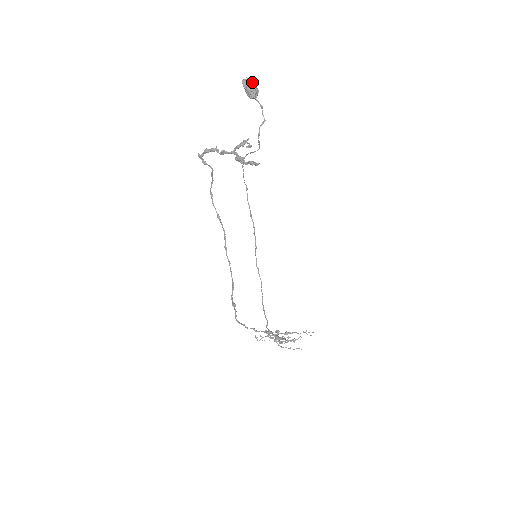
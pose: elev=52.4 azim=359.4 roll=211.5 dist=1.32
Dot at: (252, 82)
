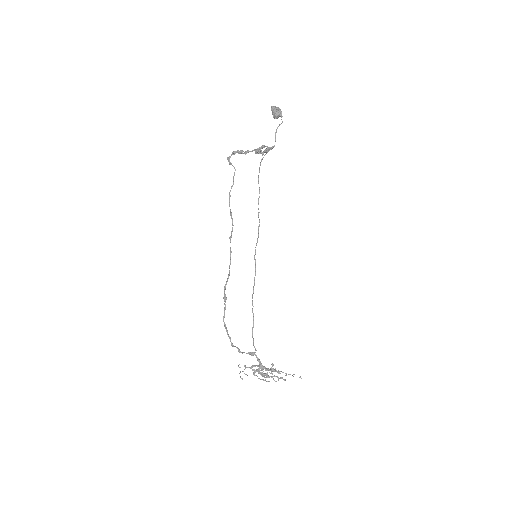
Dot at: (278, 108)
